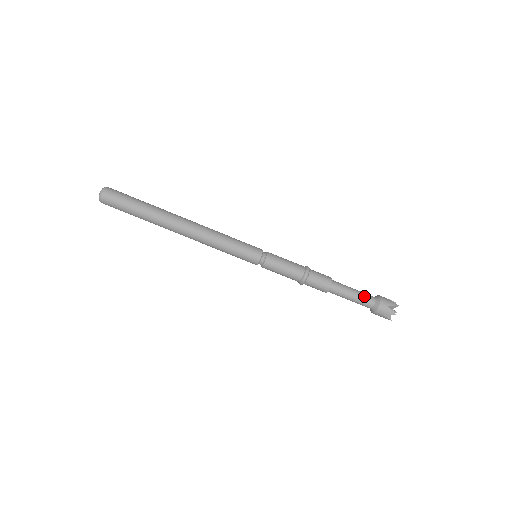
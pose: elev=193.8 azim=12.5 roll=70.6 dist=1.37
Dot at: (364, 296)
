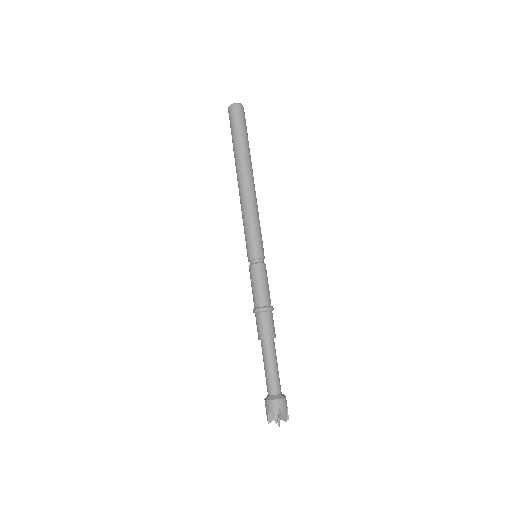
Dot at: (269, 380)
